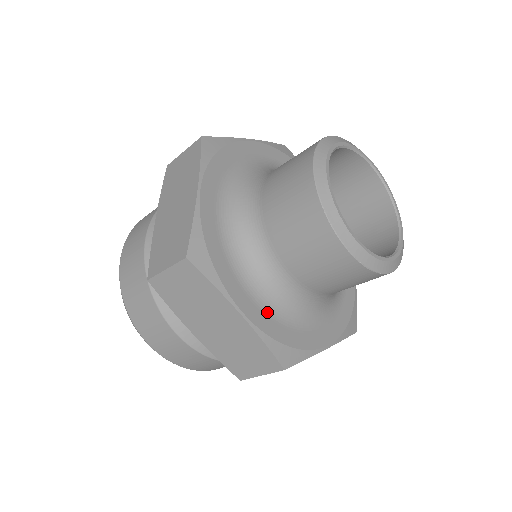
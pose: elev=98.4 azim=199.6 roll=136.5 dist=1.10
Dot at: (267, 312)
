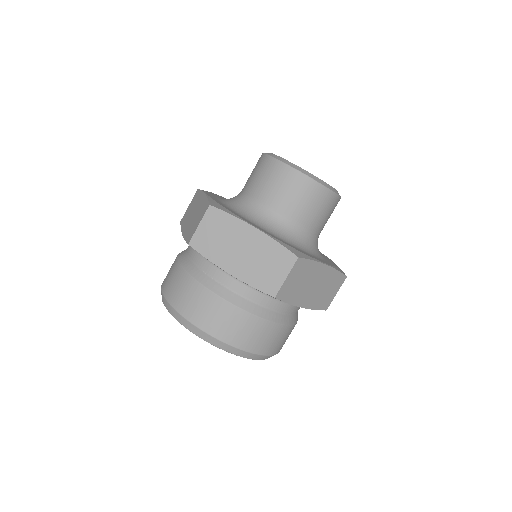
Dot at: (272, 234)
